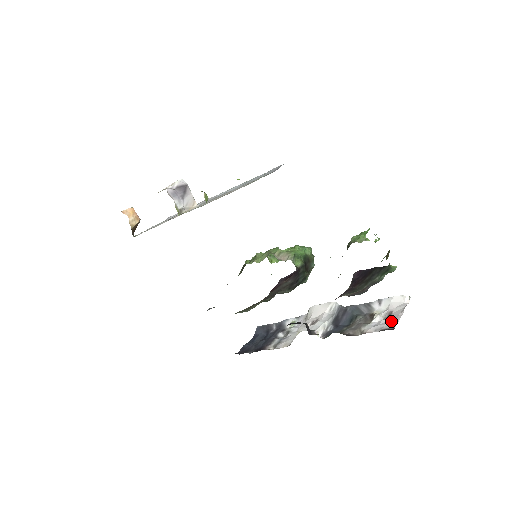
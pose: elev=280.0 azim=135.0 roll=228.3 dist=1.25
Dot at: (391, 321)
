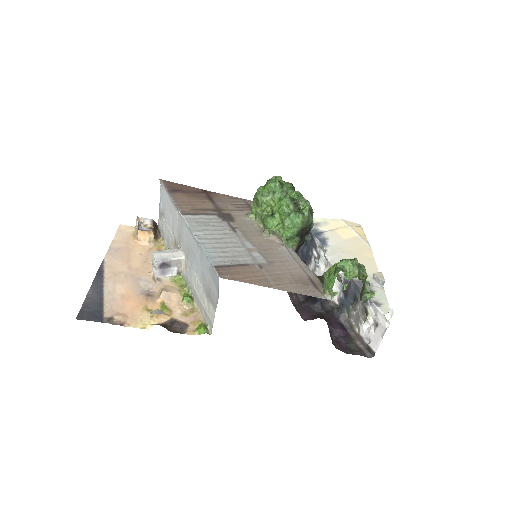
Dot at: (375, 341)
